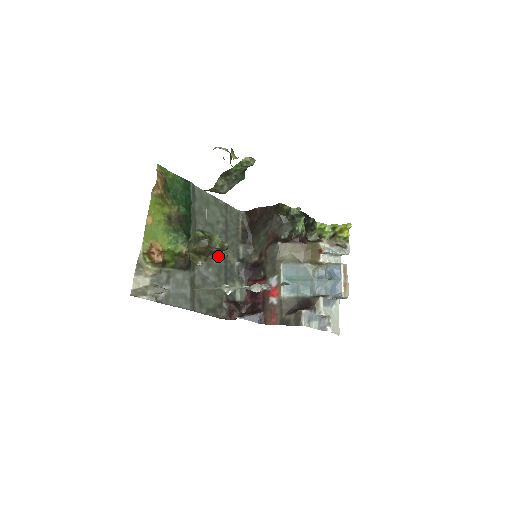
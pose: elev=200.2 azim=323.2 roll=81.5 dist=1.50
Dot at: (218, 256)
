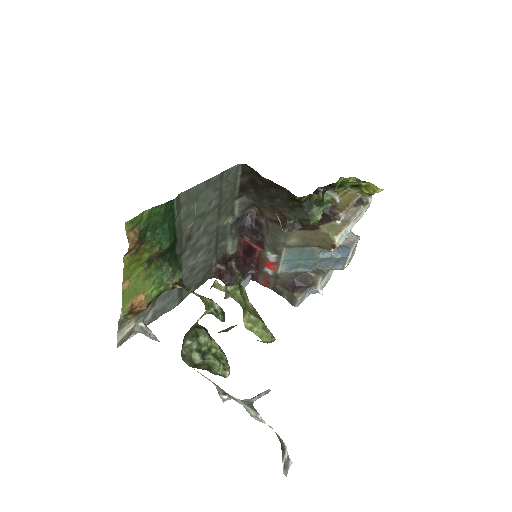
Dot at: (214, 315)
